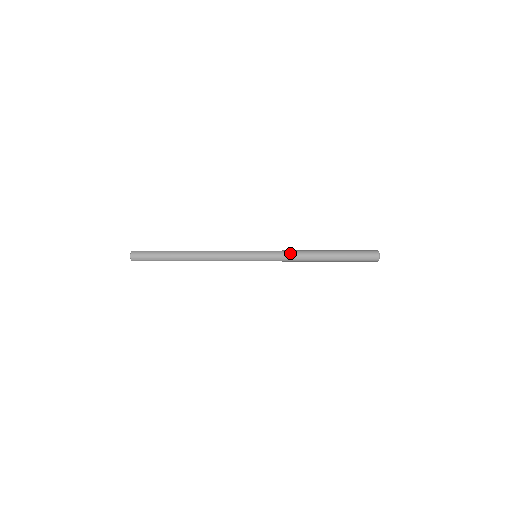
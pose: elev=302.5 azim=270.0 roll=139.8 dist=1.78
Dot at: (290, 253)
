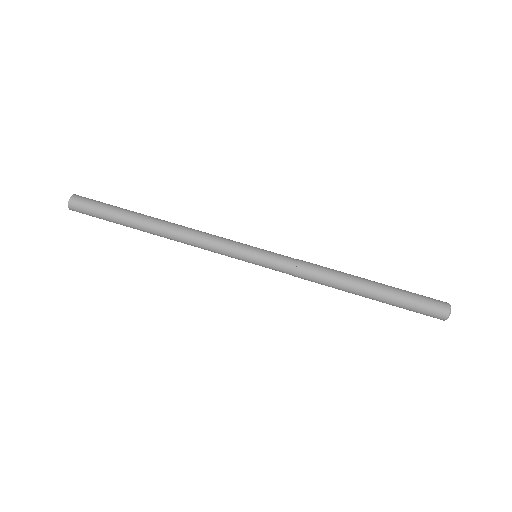
Dot at: (310, 263)
